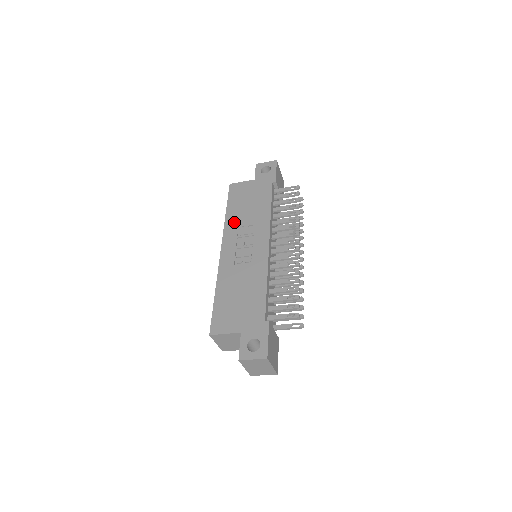
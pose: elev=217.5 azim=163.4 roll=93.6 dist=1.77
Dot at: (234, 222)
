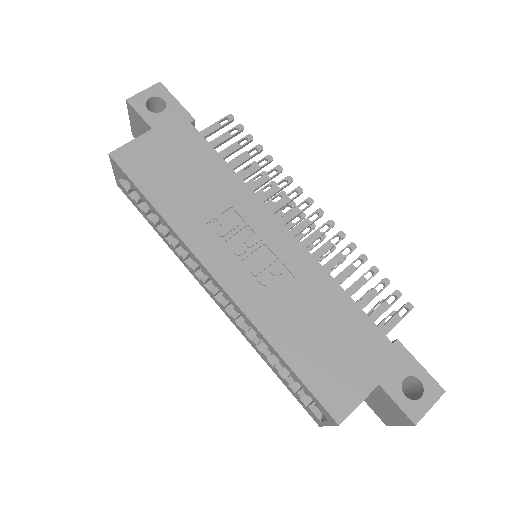
Dot at: (190, 219)
